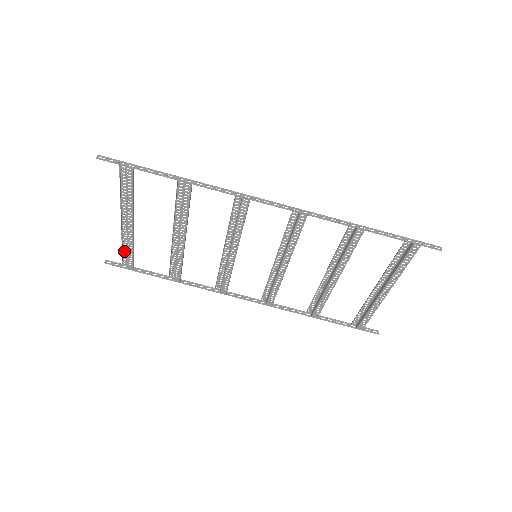
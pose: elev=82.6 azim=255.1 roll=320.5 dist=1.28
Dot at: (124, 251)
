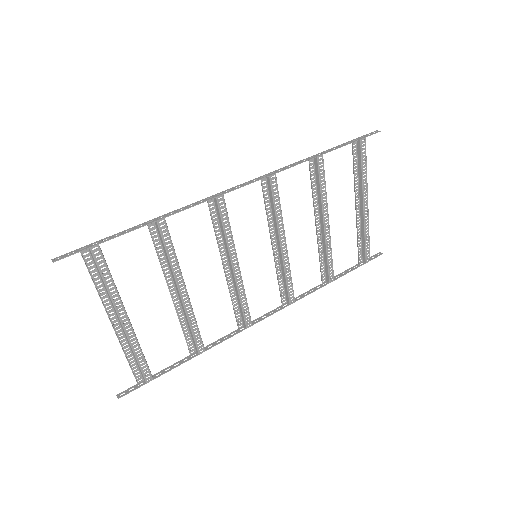
Dot at: (131, 365)
